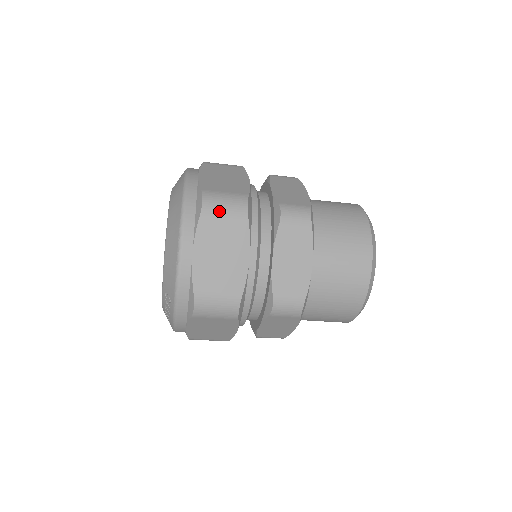
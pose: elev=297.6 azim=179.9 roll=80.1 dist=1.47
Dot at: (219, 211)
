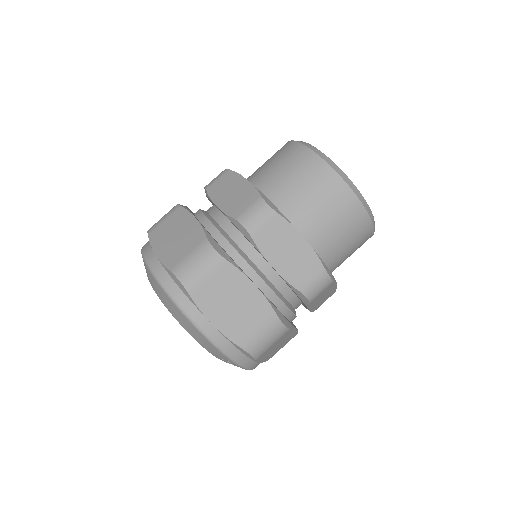
Dot at: (198, 275)
